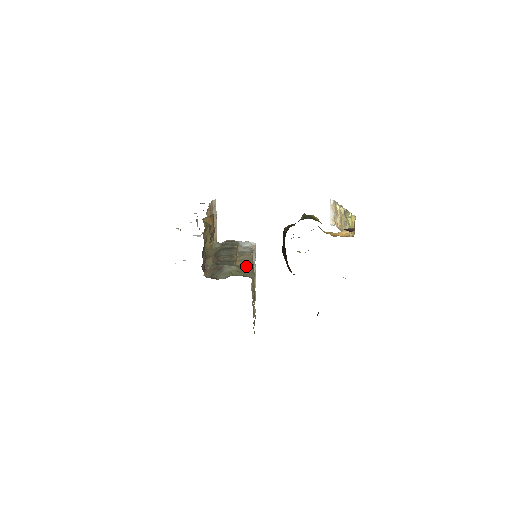
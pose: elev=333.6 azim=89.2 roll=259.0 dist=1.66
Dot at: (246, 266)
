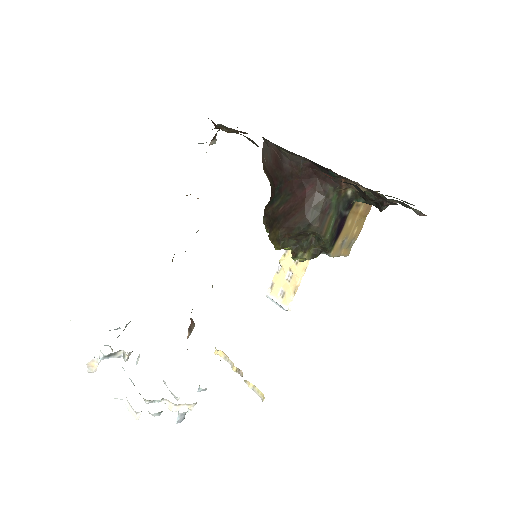
Dot at: occluded
